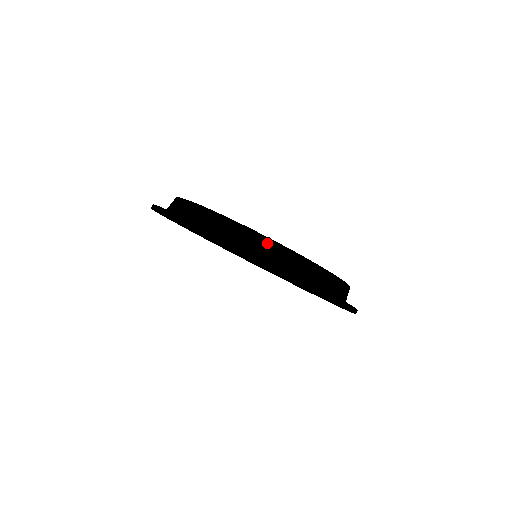
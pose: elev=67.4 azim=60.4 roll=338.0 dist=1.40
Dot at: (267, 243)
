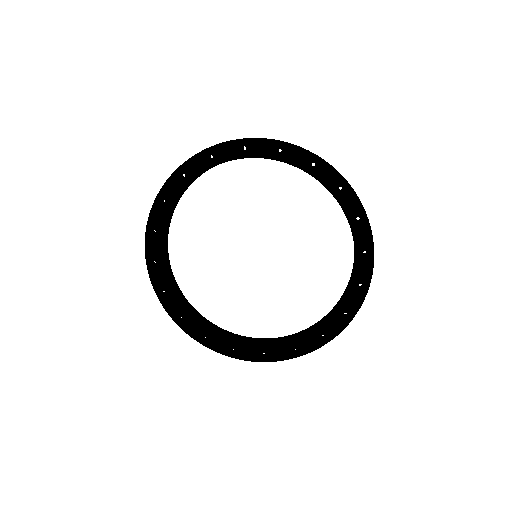
Dot at: occluded
